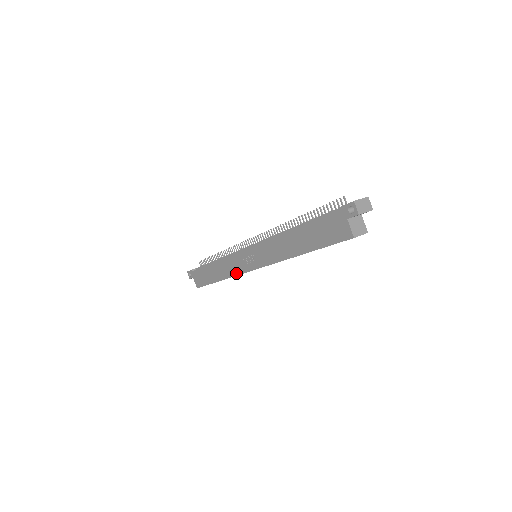
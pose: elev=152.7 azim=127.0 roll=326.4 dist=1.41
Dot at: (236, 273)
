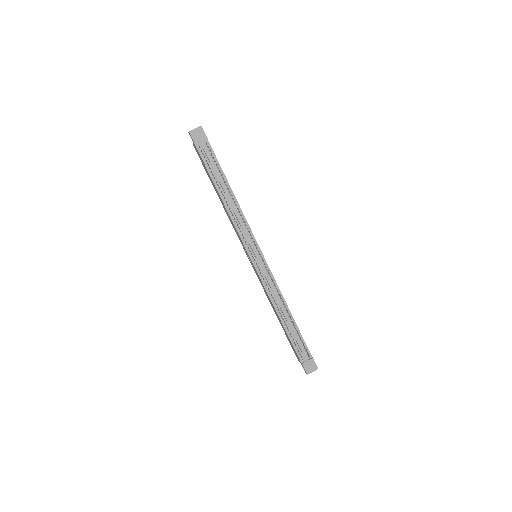
Dot at: occluded
